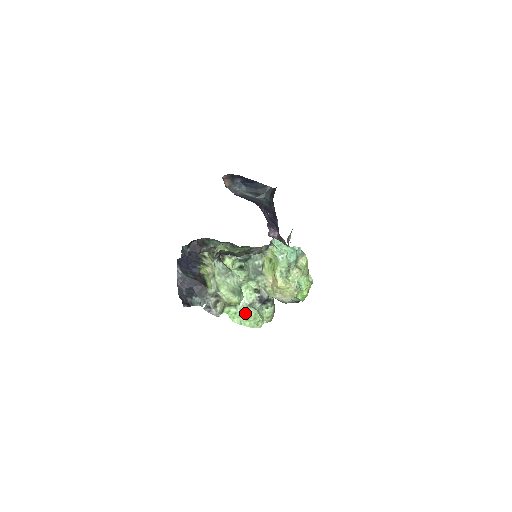
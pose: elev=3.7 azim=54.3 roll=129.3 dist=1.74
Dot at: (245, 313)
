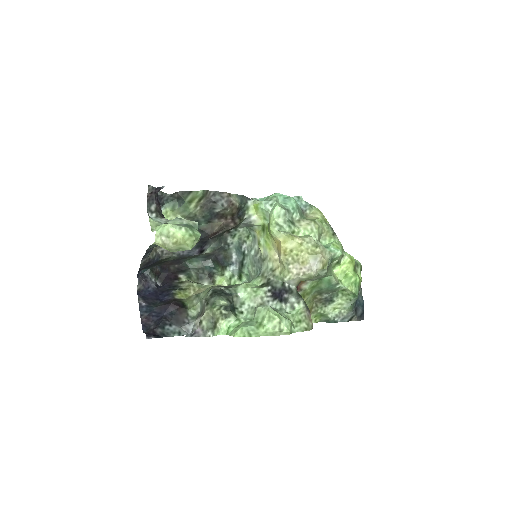
Dot at: (254, 320)
